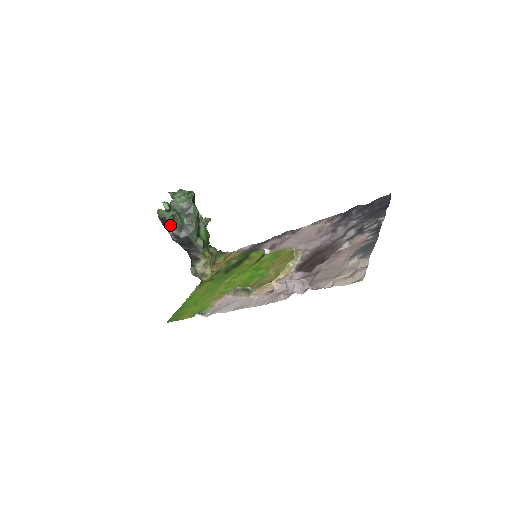
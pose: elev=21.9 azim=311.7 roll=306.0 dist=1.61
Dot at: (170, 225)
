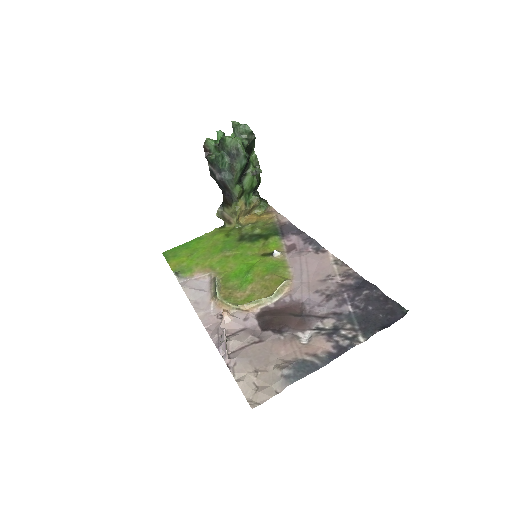
Dot at: (210, 162)
